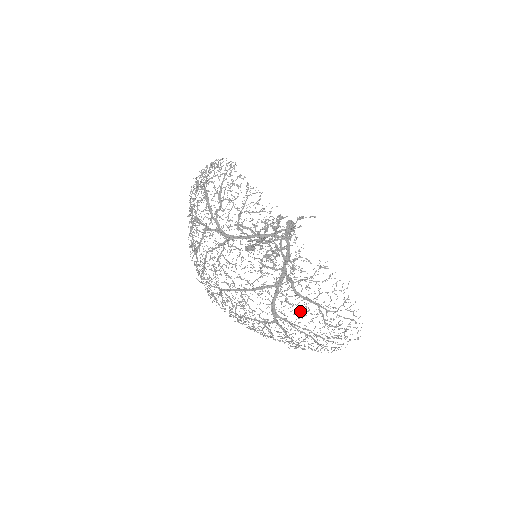
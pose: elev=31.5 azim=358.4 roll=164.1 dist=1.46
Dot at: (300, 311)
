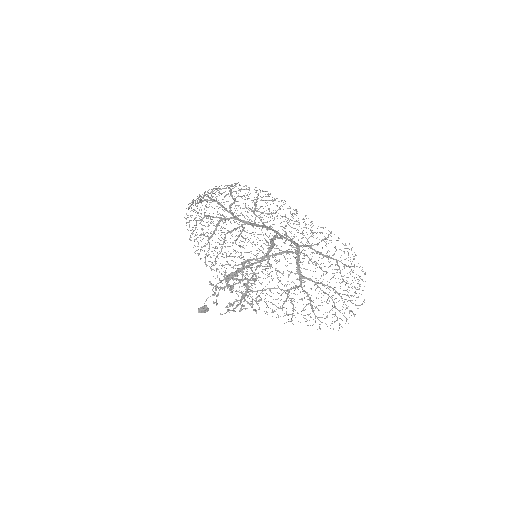
Dot at: (324, 266)
